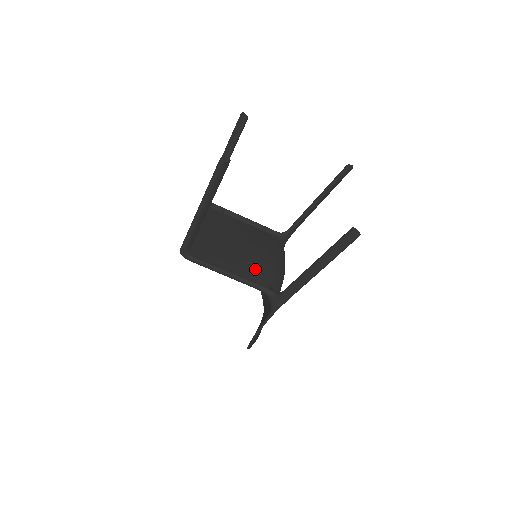
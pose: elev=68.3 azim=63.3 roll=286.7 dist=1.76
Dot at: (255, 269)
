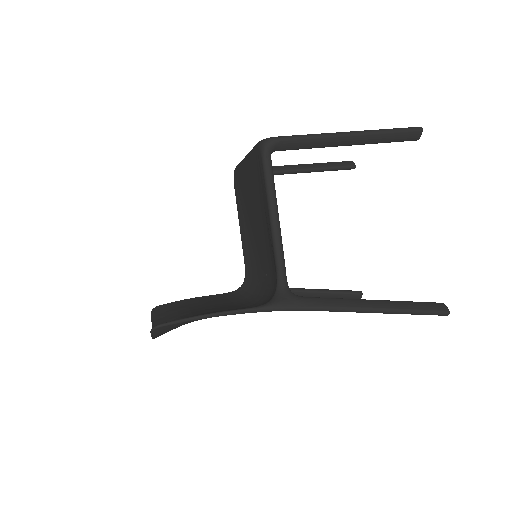
Dot at: occluded
